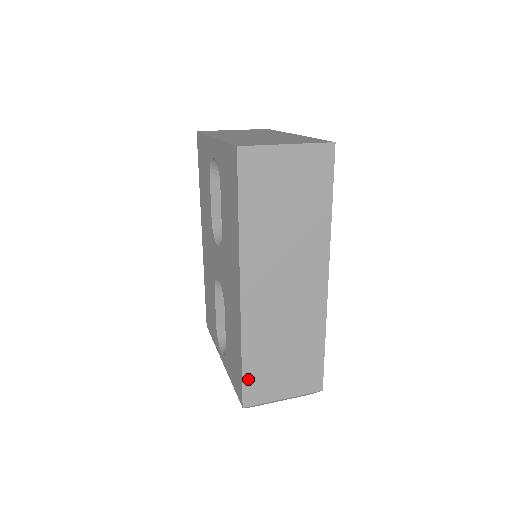
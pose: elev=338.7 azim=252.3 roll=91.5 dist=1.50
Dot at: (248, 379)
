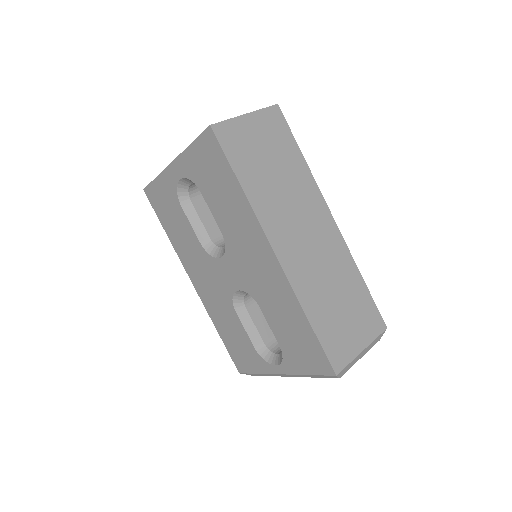
Dot at: (325, 342)
